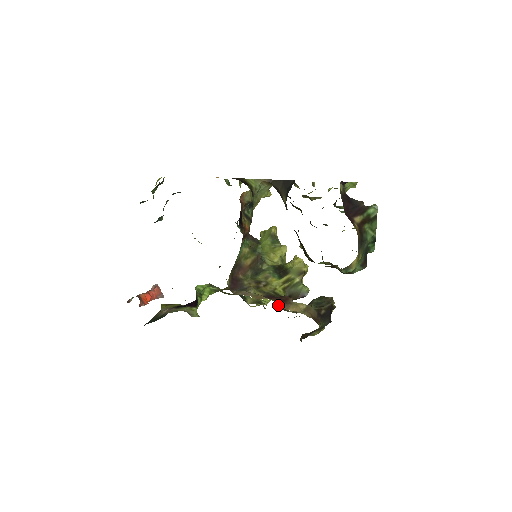
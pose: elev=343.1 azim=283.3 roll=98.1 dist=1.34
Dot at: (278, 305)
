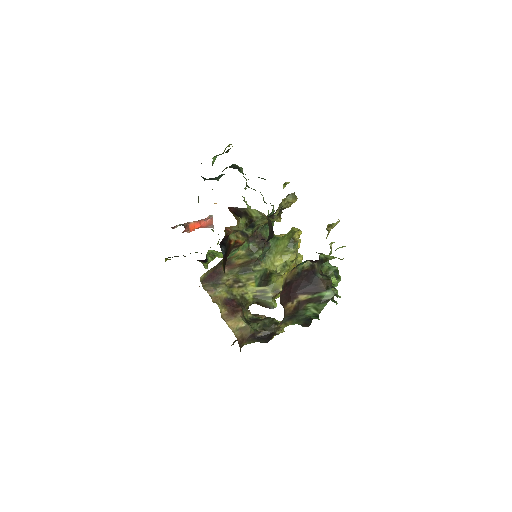
Dot at: (223, 314)
